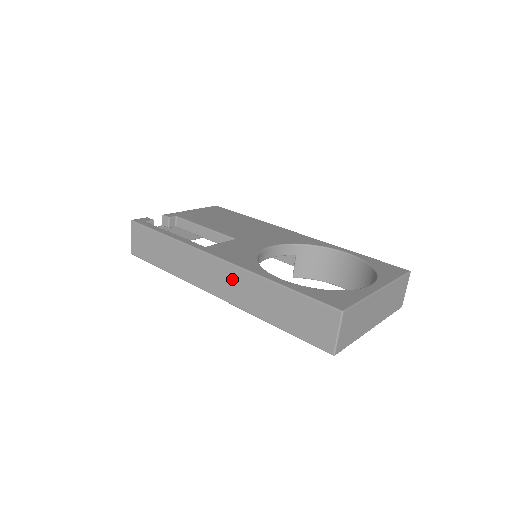
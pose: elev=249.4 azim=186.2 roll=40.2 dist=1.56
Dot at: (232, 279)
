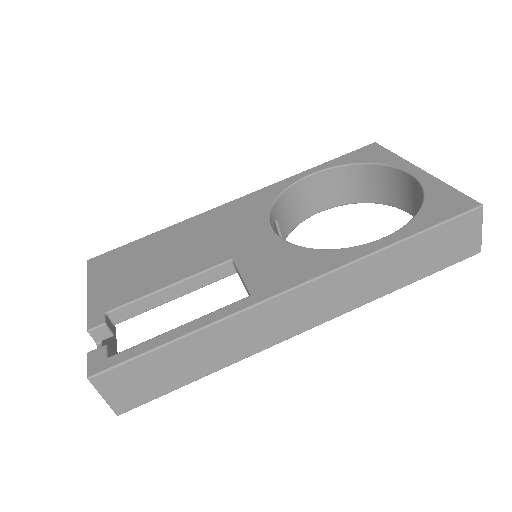
Dot at: (331, 291)
